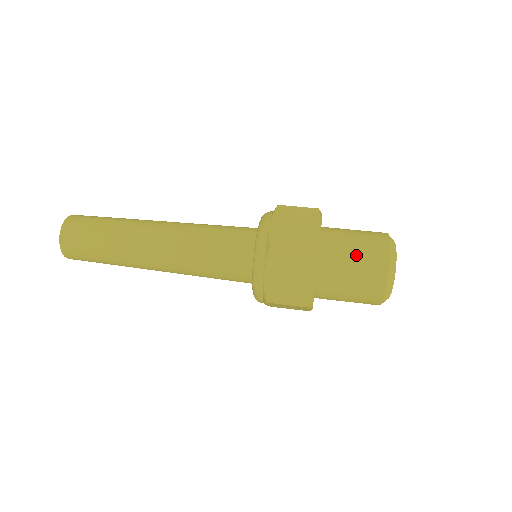
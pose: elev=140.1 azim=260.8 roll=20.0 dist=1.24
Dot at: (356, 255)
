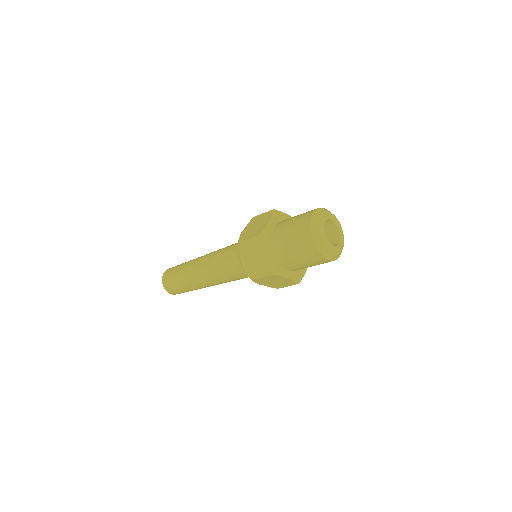
Dot at: (292, 229)
